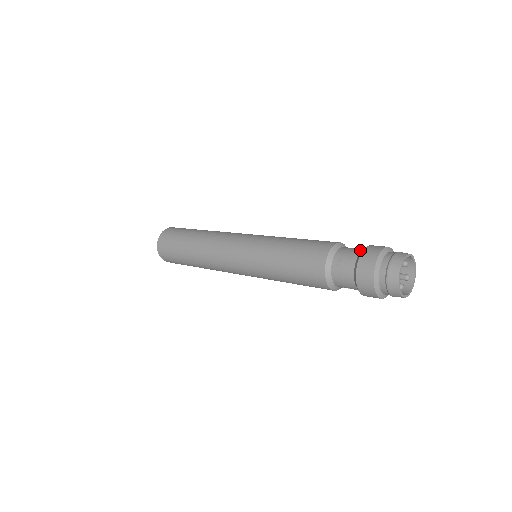
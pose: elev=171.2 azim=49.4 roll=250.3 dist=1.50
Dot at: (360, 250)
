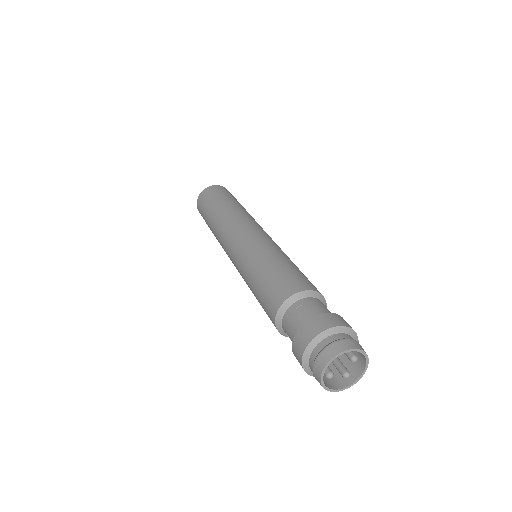
Dot at: (328, 312)
